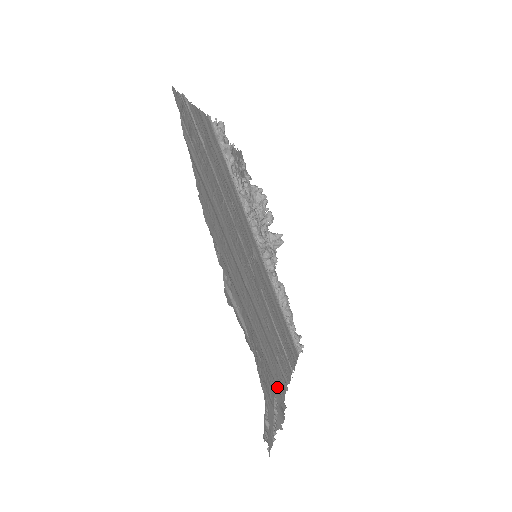
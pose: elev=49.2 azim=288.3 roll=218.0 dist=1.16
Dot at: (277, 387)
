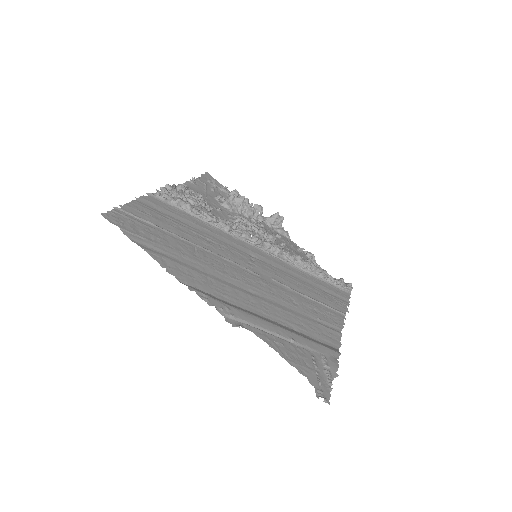
Dot at: (326, 343)
